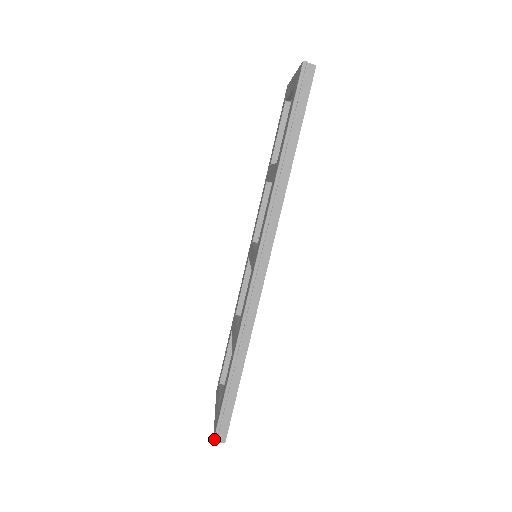
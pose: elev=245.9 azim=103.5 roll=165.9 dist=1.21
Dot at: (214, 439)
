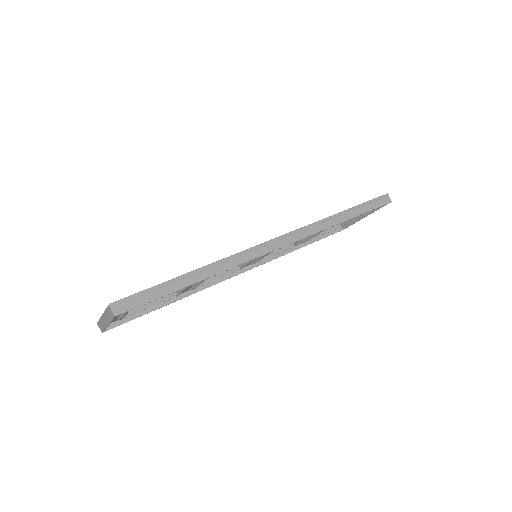
Dot at: (113, 303)
